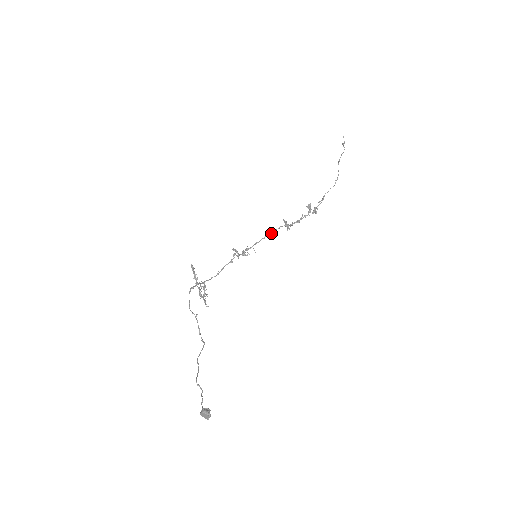
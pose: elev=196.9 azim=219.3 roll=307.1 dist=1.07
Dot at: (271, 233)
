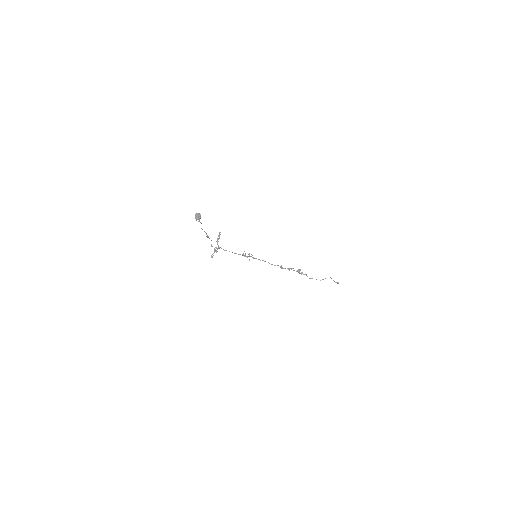
Dot at: occluded
